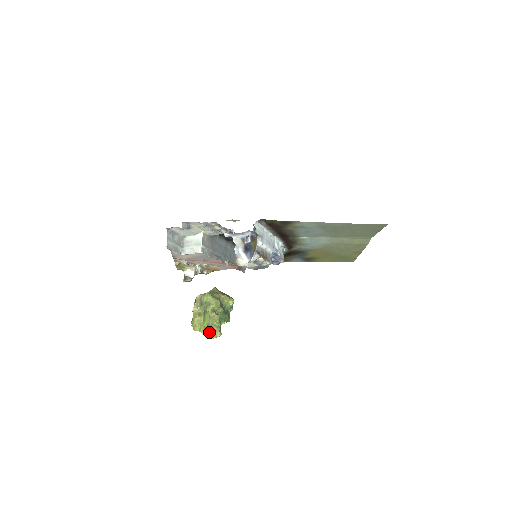
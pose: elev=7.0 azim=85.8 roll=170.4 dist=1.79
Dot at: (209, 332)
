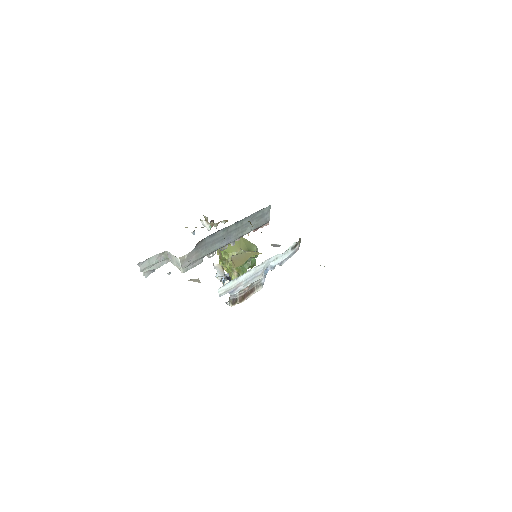
Dot at: occluded
